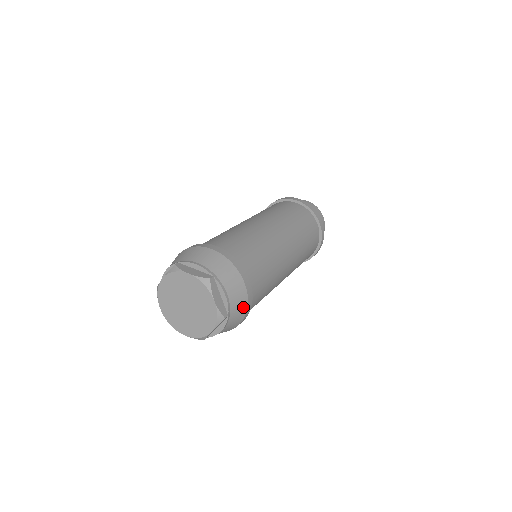
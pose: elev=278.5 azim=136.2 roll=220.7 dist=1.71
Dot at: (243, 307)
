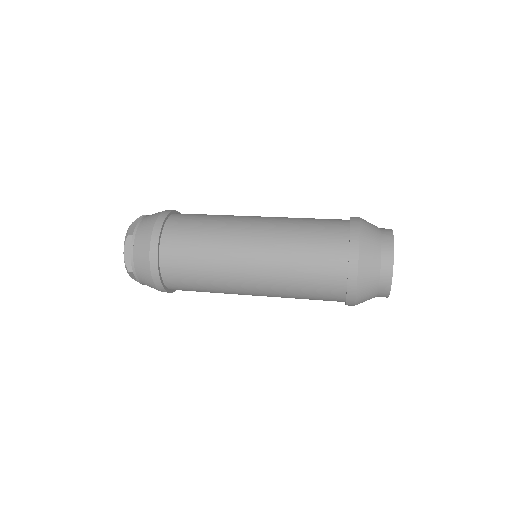
Dot at: occluded
